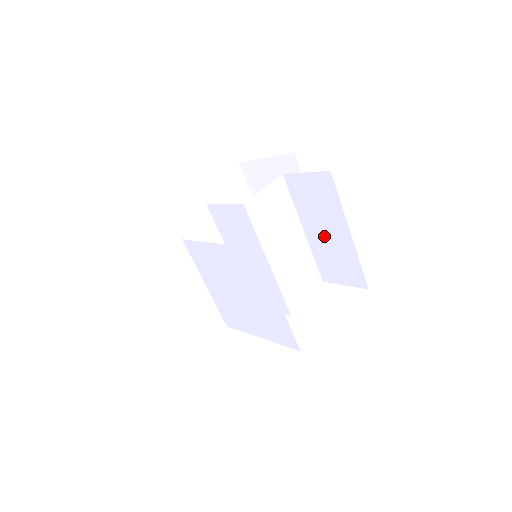
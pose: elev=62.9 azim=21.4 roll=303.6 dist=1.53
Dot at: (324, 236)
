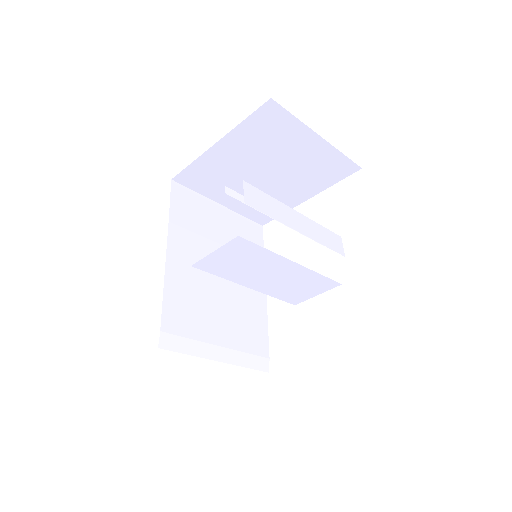
Dot at: occluded
